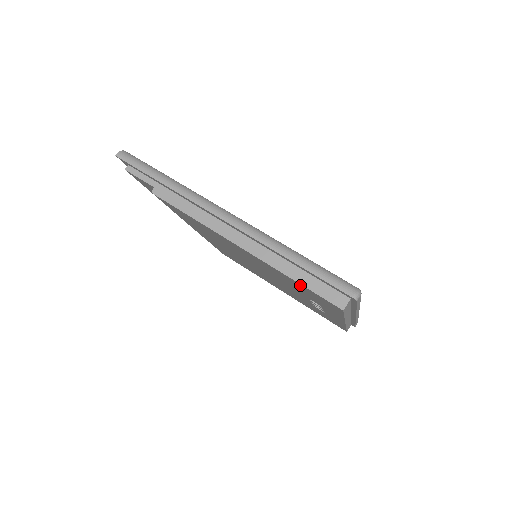
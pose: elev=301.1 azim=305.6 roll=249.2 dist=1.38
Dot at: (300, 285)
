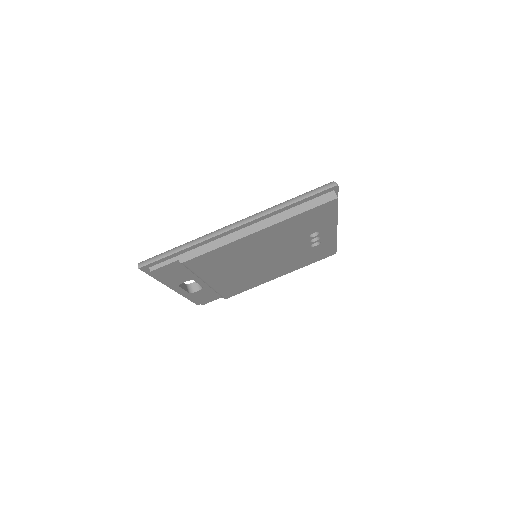
Dot at: (306, 214)
